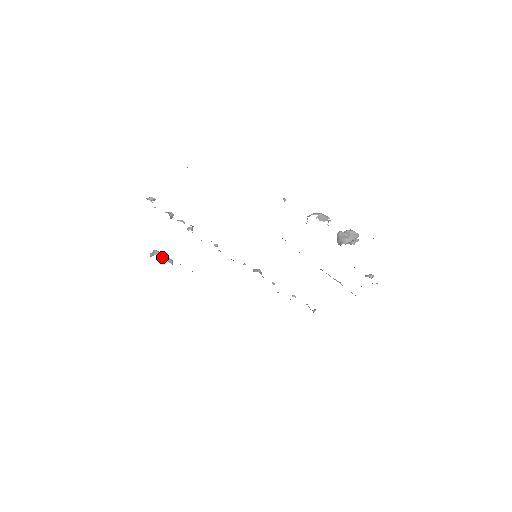
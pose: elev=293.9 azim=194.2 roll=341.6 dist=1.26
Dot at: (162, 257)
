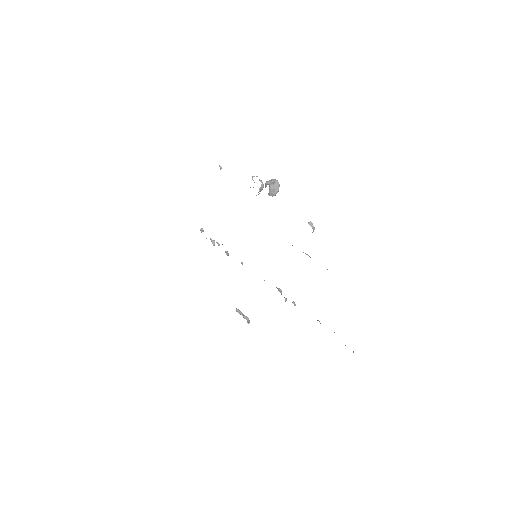
Dot at: (240, 314)
